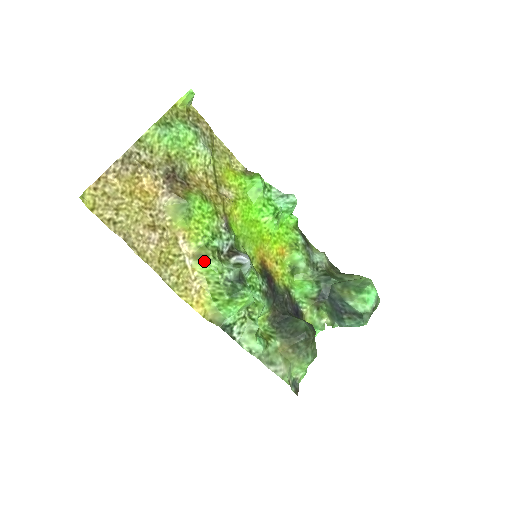
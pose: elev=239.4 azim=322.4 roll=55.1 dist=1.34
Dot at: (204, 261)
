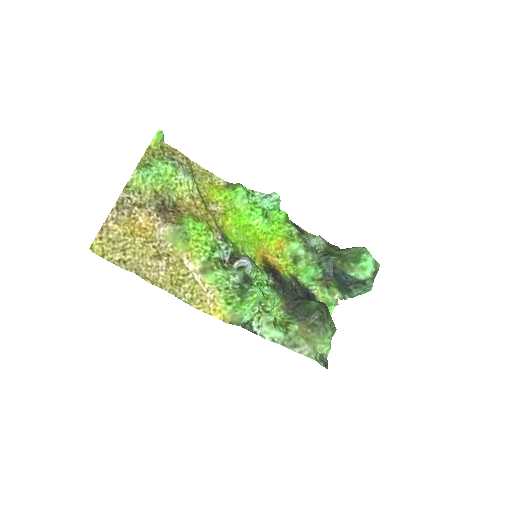
Dot at: (210, 273)
